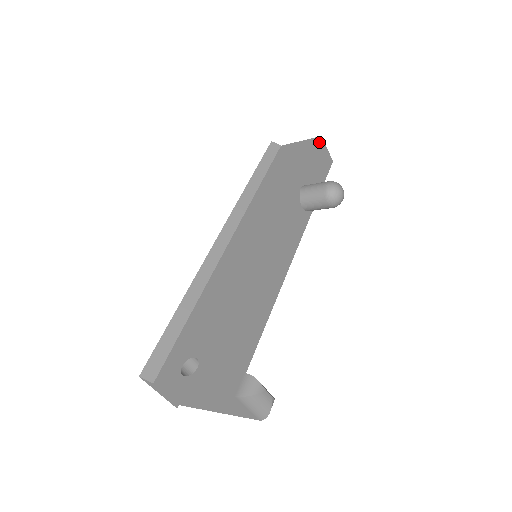
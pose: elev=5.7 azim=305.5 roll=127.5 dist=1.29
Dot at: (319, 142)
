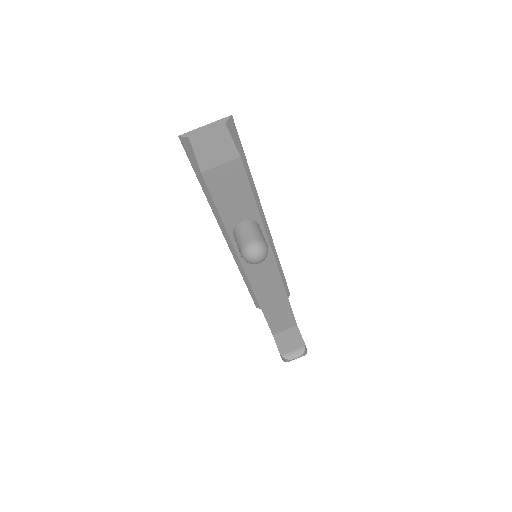
Dot at: (205, 181)
